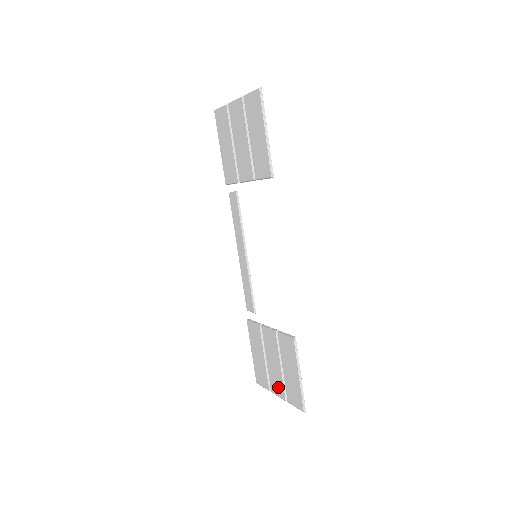
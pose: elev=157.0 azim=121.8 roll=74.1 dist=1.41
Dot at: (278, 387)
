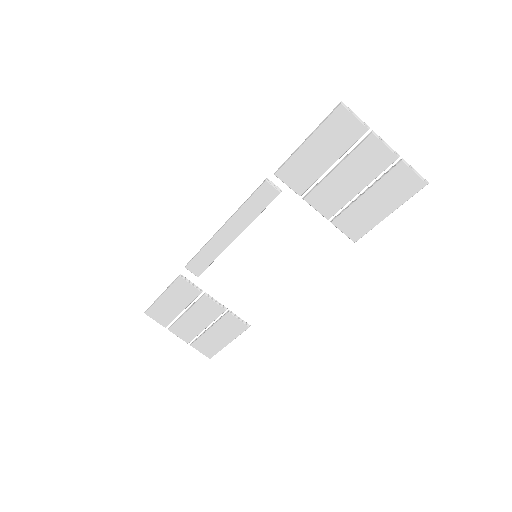
Dot at: (186, 333)
